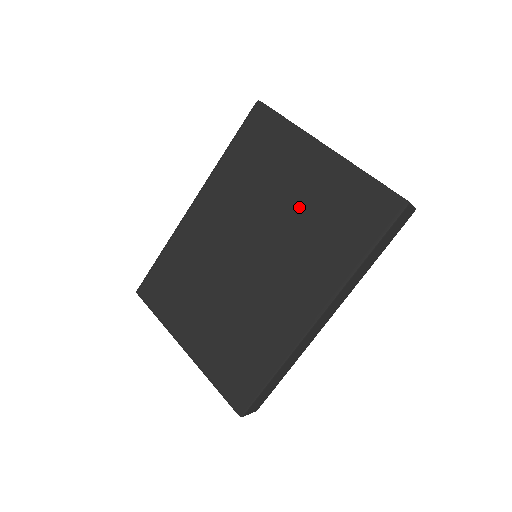
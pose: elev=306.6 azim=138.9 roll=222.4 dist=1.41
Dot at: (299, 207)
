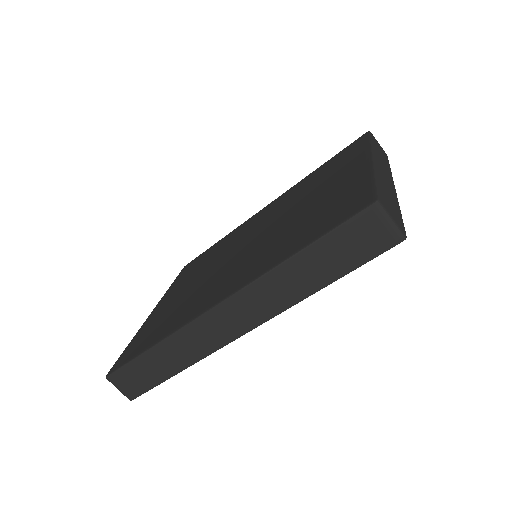
Dot at: (306, 207)
